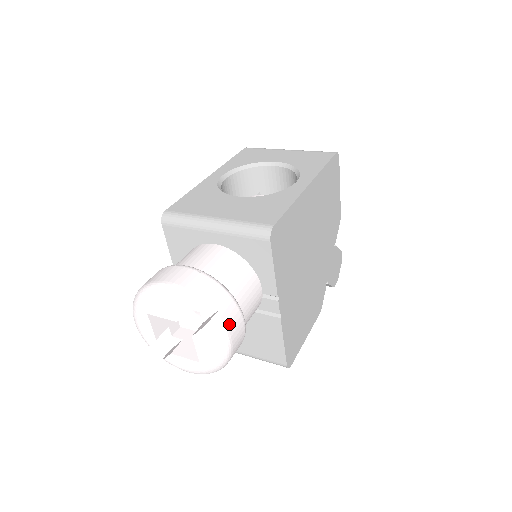
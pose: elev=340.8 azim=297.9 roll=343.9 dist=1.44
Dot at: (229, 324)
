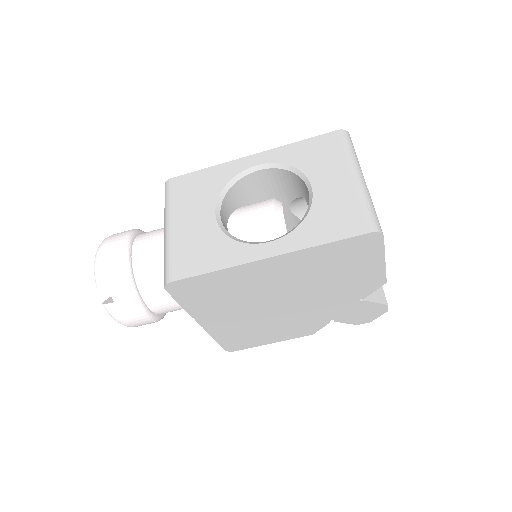
Dot at: (121, 314)
